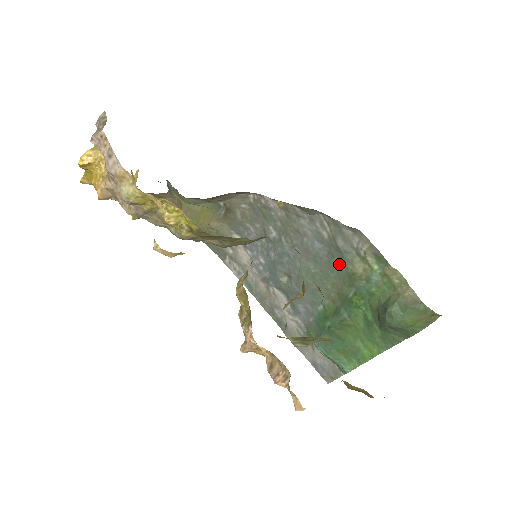
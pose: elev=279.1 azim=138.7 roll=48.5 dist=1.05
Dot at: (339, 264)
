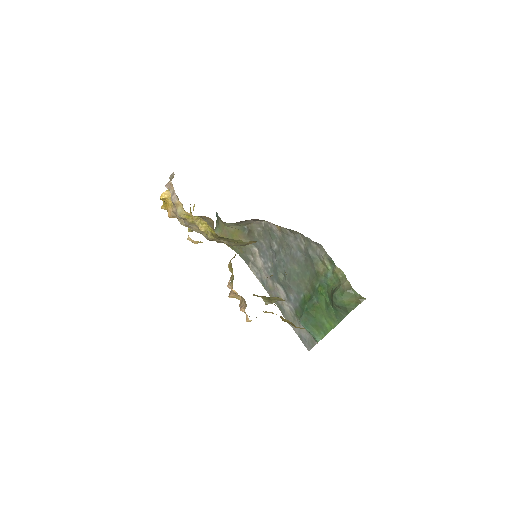
Dot at: (311, 266)
